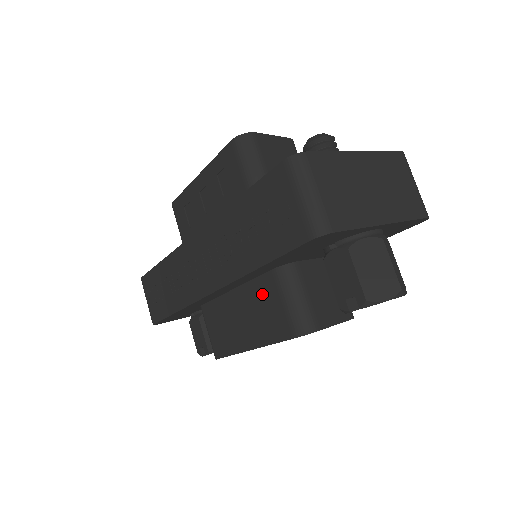
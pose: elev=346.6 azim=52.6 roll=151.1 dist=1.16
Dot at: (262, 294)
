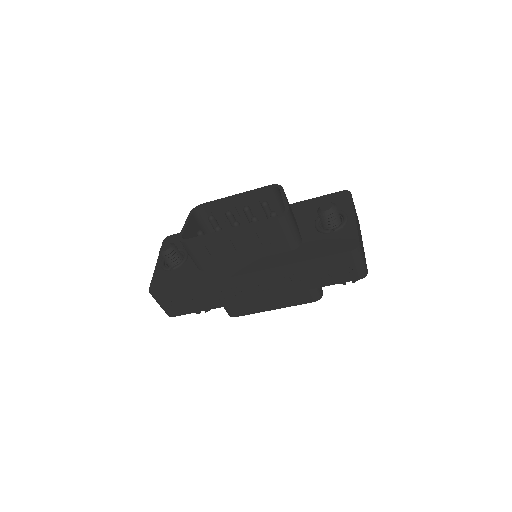
Dot at: occluded
